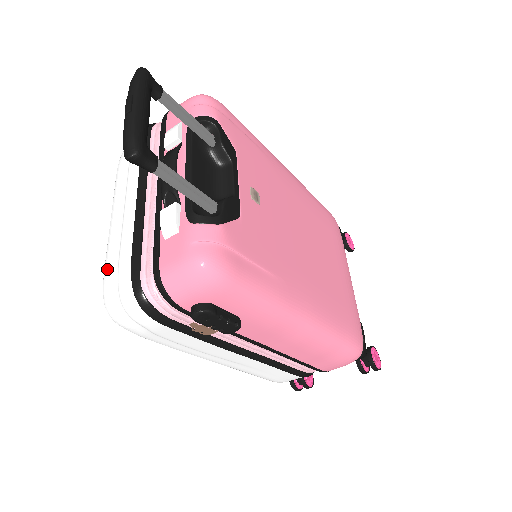
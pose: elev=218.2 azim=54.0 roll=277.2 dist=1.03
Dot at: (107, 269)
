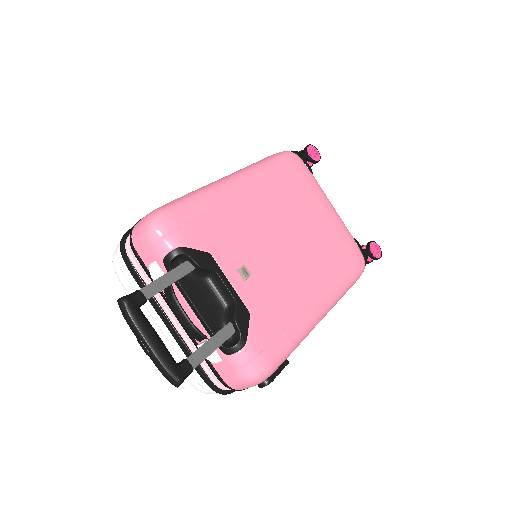
Dot at: occluded
